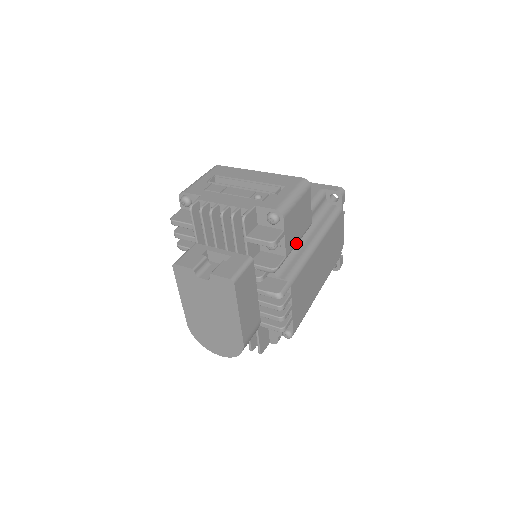
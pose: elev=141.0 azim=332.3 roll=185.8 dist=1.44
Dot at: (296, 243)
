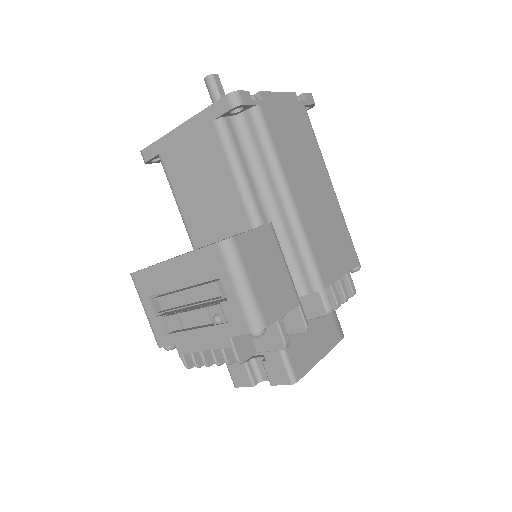
Dot at: (288, 274)
